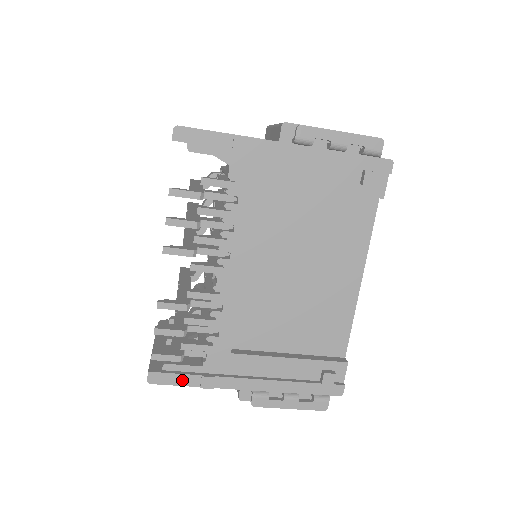
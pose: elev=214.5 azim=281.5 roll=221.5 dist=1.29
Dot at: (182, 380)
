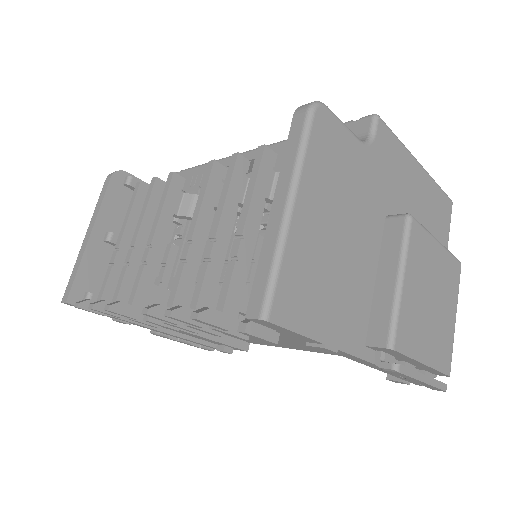
Dot at: occluded
